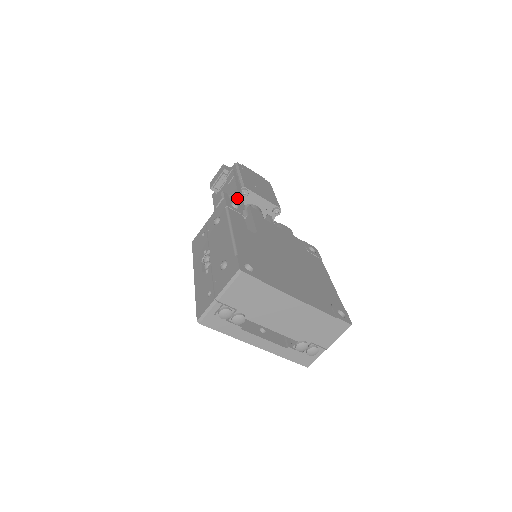
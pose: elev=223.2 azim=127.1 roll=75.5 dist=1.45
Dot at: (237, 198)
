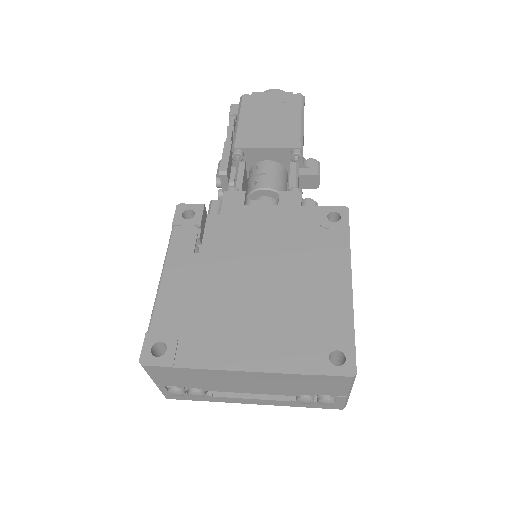
Dot at: (221, 176)
